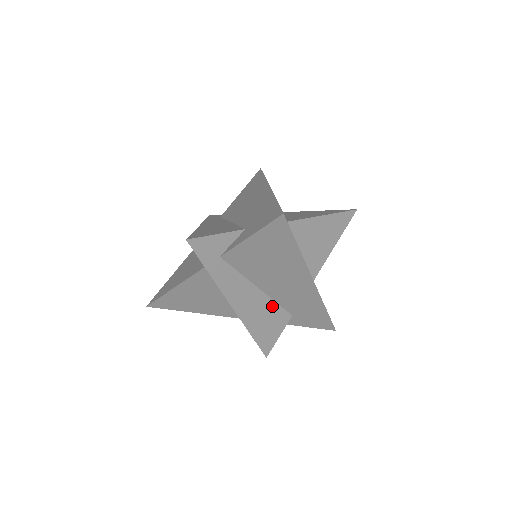
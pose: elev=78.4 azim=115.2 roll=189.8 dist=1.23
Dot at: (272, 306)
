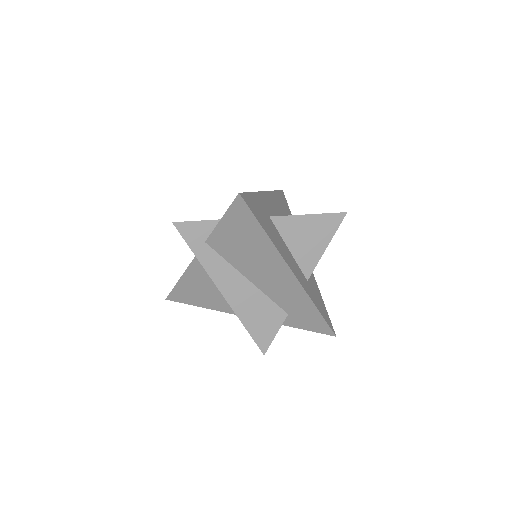
Dot at: (264, 300)
